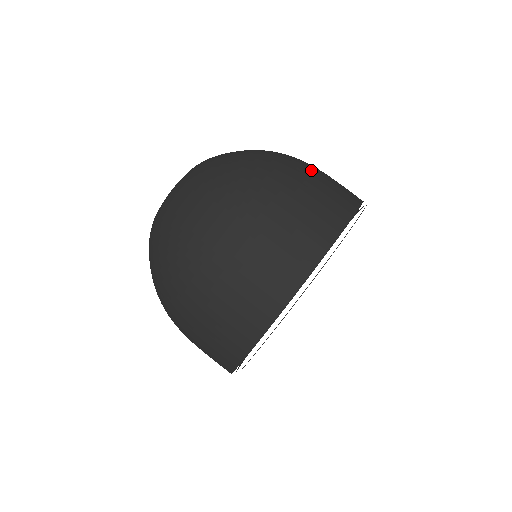
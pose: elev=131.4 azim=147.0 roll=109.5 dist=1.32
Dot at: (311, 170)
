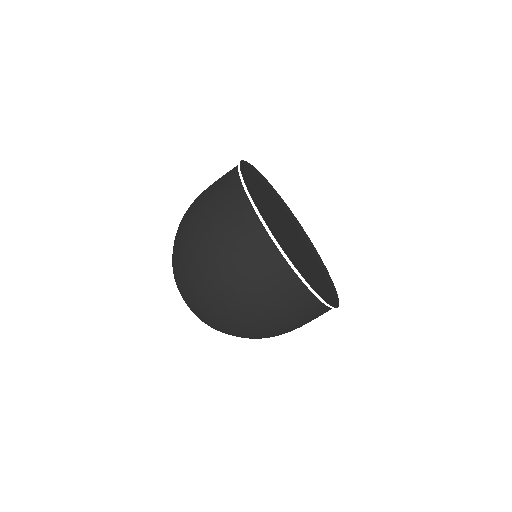
Dot at: occluded
